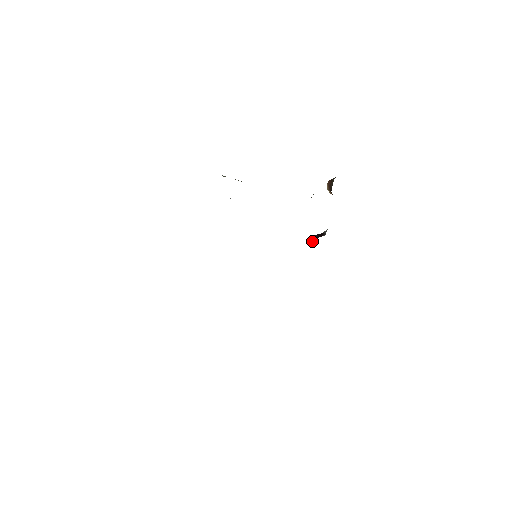
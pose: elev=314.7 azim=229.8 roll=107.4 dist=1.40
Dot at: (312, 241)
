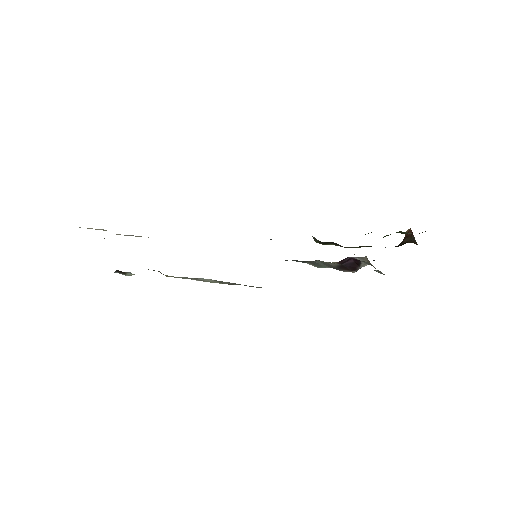
Dot at: (342, 262)
